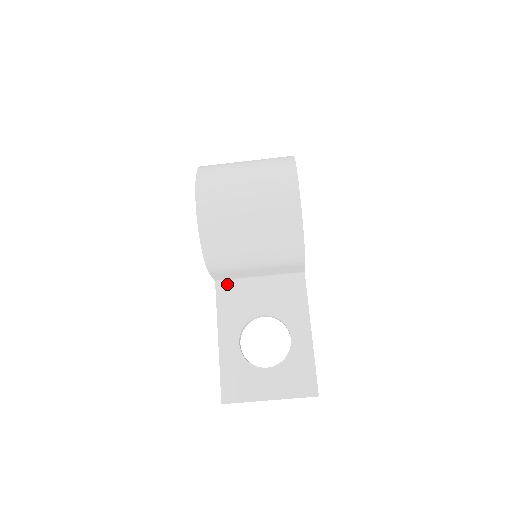
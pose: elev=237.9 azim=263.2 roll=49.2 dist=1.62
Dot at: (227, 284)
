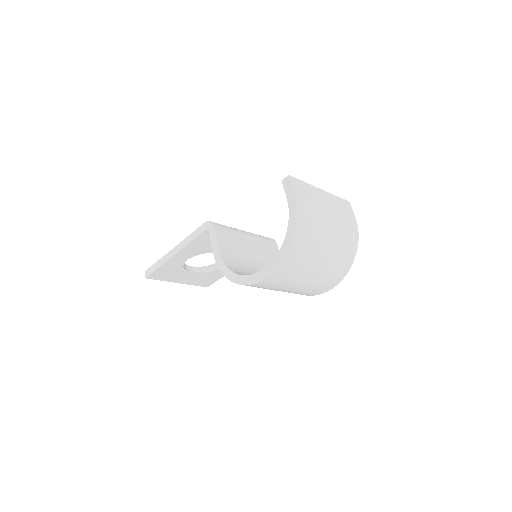
Dot at: occluded
